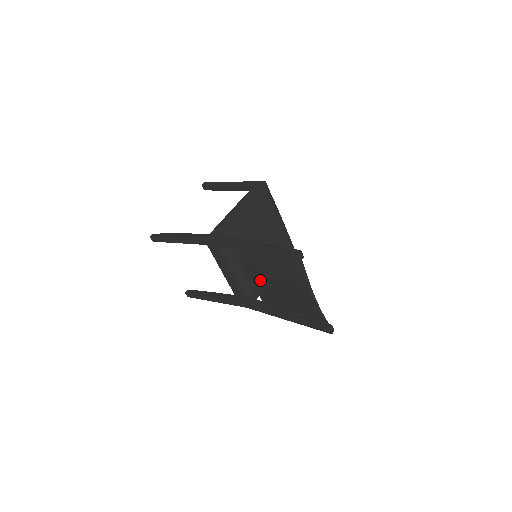
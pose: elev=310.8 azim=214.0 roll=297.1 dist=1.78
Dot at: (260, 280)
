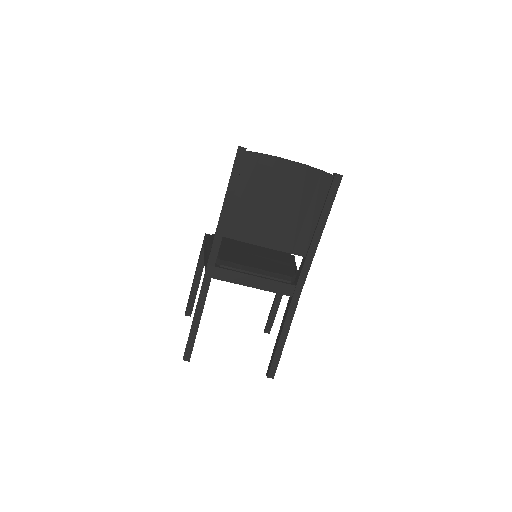
Dot at: (265, 231)
